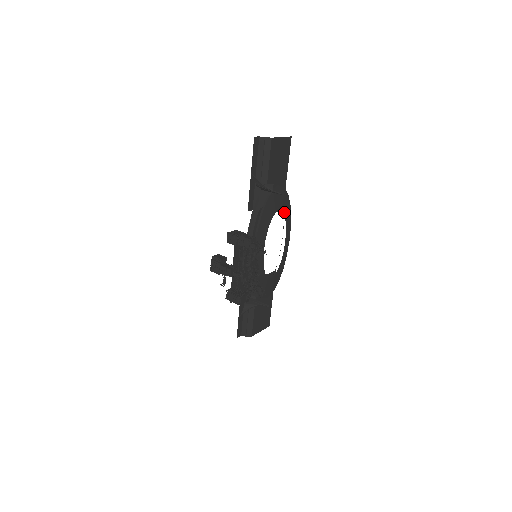
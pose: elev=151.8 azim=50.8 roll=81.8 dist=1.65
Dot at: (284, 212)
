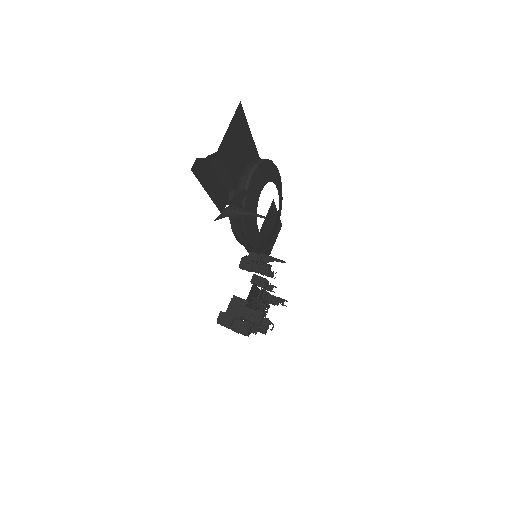
Dot at: (267, 180)
